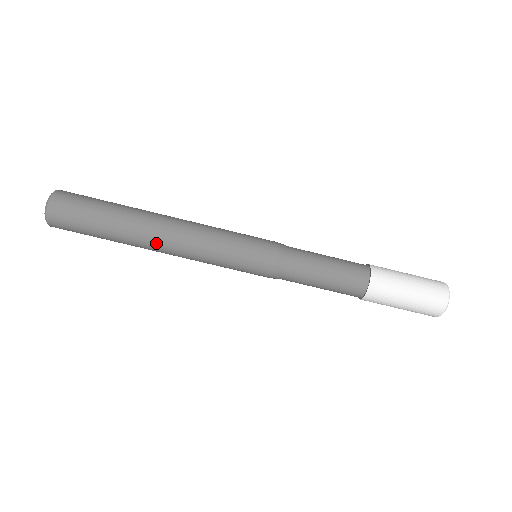
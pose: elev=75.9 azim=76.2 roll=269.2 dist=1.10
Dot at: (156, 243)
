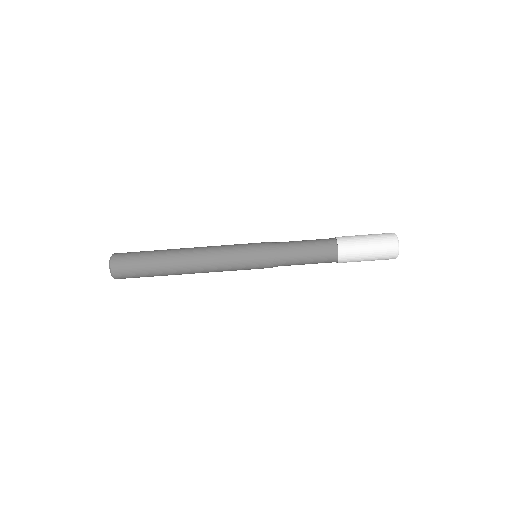
Dot at: (186, 265)
